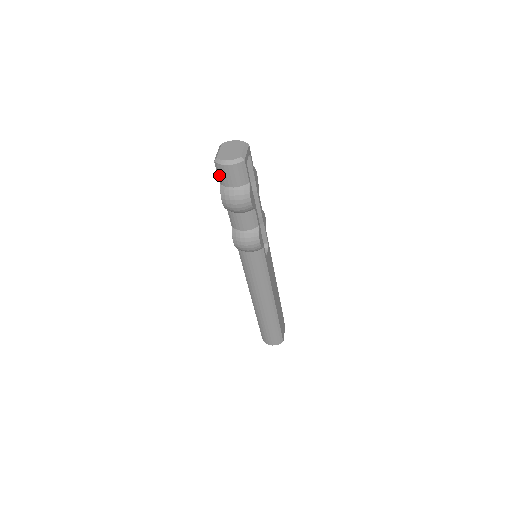
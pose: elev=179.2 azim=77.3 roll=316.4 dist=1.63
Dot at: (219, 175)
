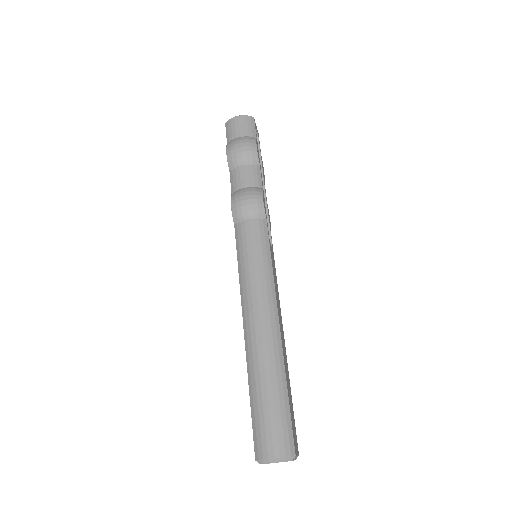
Dot at: (228, 133)
